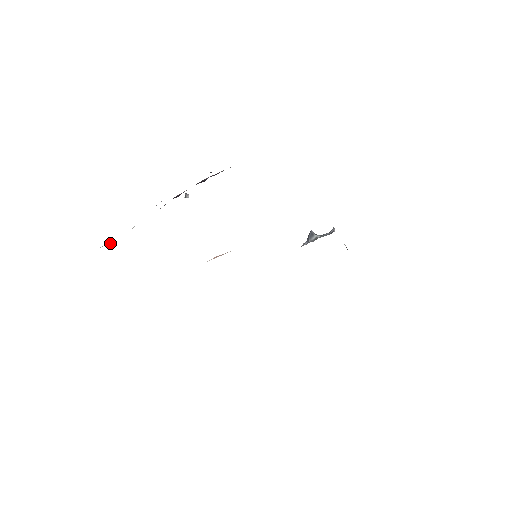
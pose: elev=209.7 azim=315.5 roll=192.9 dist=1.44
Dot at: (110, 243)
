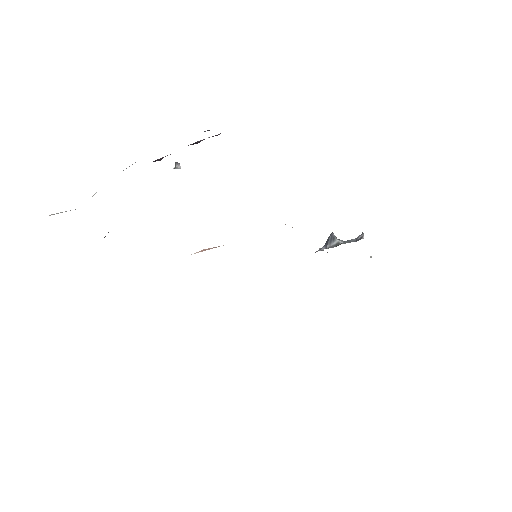
Dot at: (62, 212)
